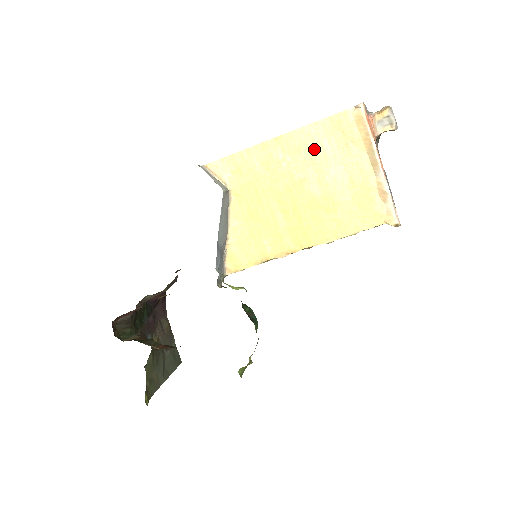
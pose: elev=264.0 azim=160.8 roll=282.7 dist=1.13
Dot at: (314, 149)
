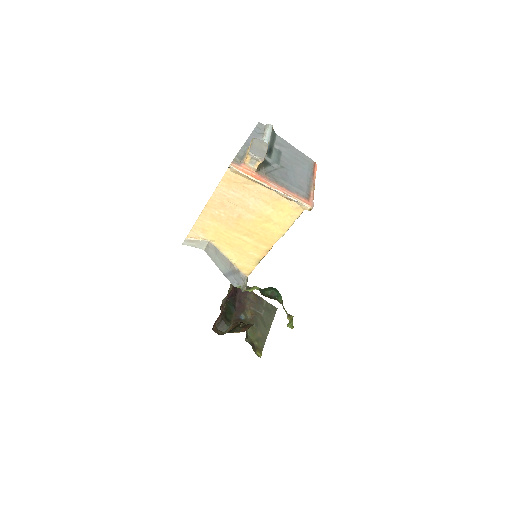
Dot at: (230, 199)
